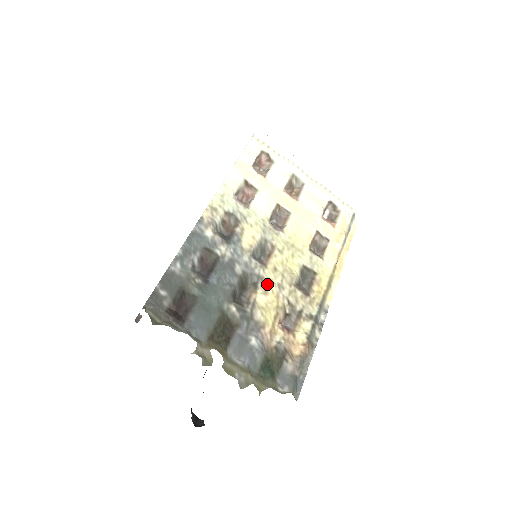
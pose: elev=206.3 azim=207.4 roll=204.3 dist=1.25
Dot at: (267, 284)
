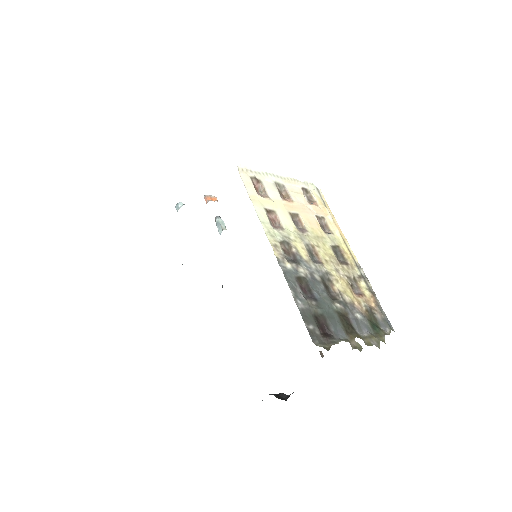
Dot at: (333, 274)
